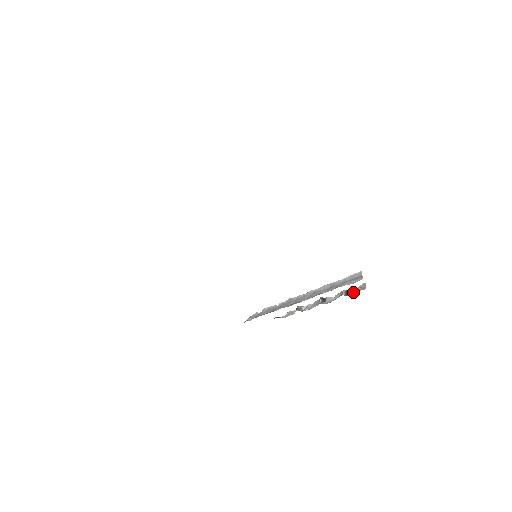
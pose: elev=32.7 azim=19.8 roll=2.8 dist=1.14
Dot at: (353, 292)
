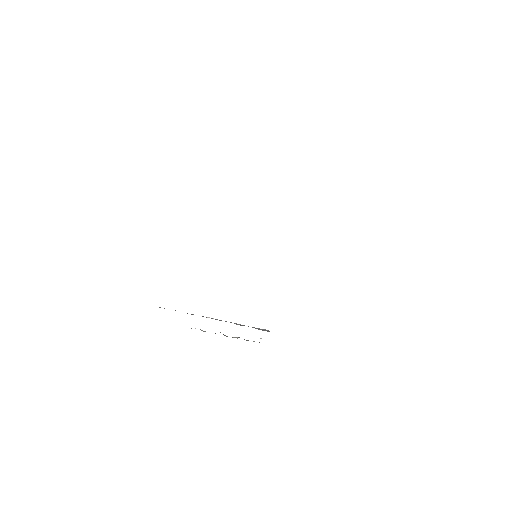
Dot at: occluded
